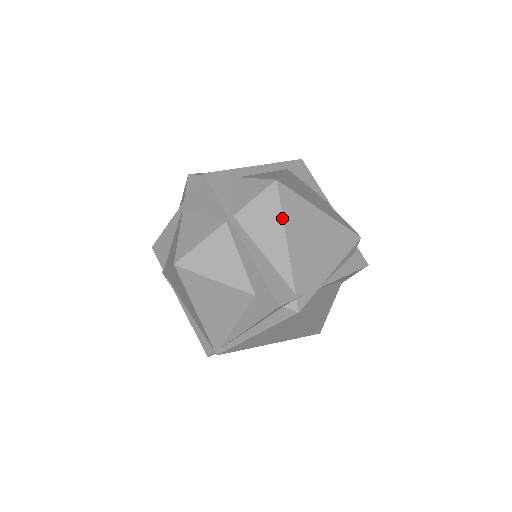
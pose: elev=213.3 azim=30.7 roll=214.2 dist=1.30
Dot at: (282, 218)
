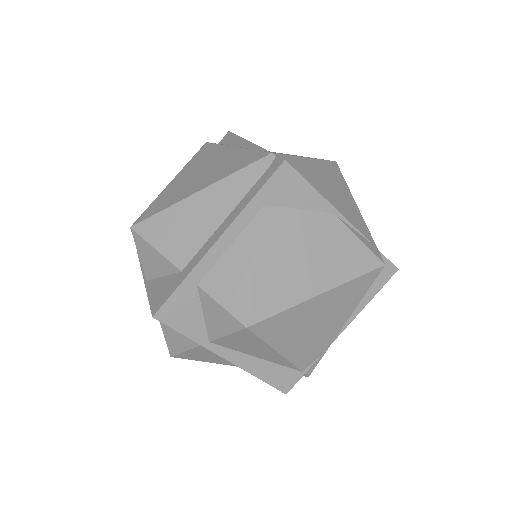
Dot at: (267, 345)
